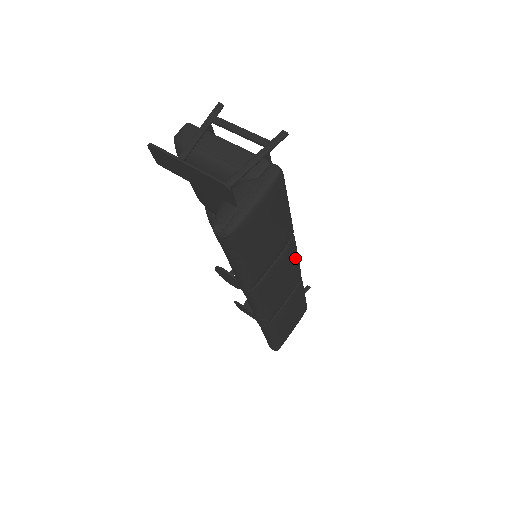
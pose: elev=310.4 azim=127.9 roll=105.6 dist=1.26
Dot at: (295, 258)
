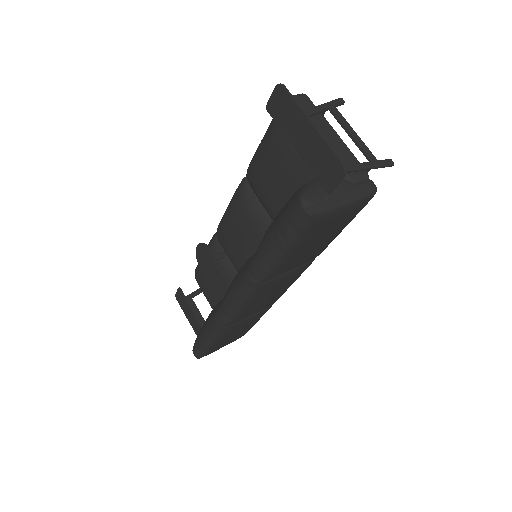
Dot at: (295, 279)
